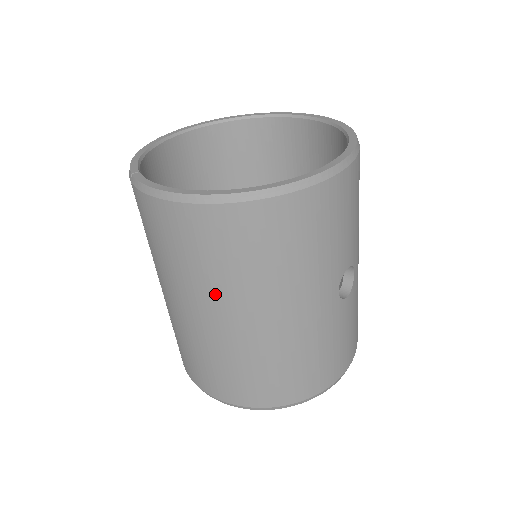
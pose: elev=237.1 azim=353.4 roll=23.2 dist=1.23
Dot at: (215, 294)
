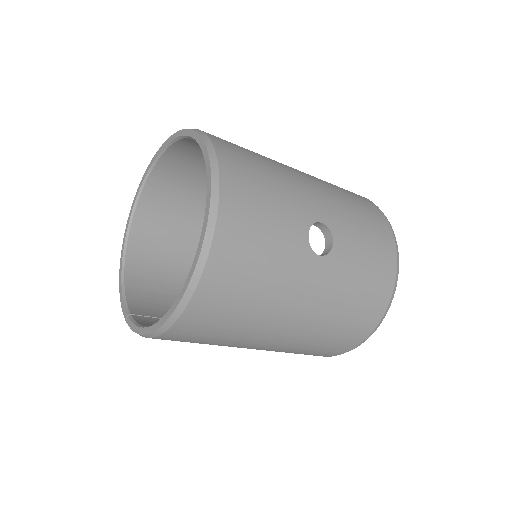
Dot at: (243, 342)
